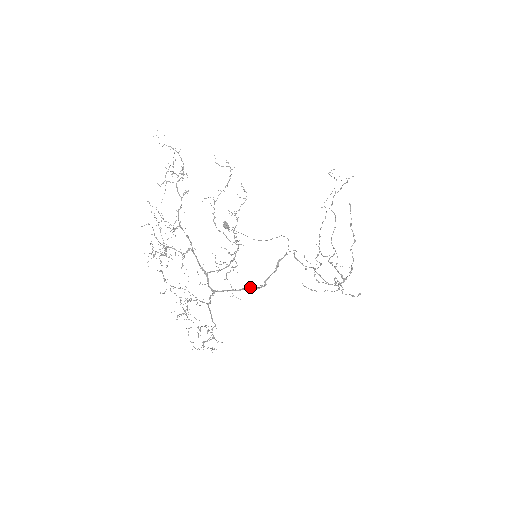
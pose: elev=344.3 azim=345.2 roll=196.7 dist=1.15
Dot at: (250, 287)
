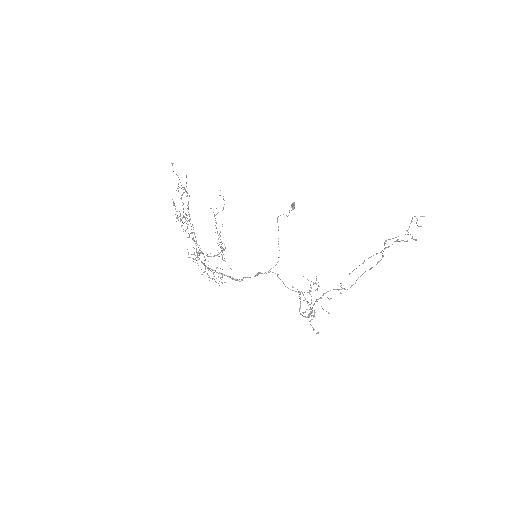
Dot at: (227, 276)
